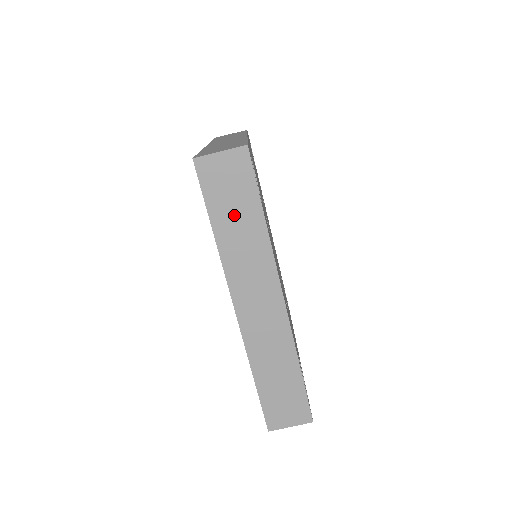
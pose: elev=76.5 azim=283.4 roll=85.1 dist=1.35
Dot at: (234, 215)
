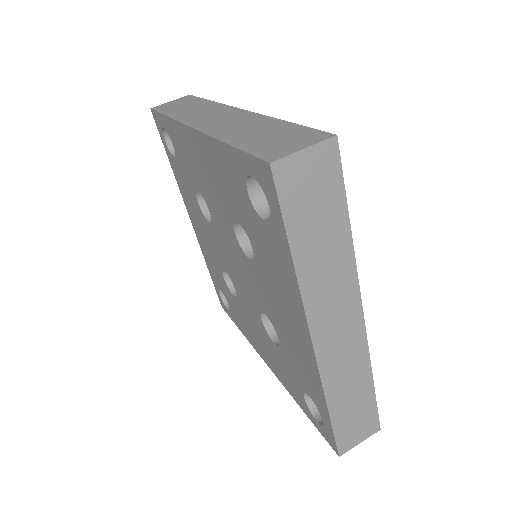
Dot at: (183, 108)
